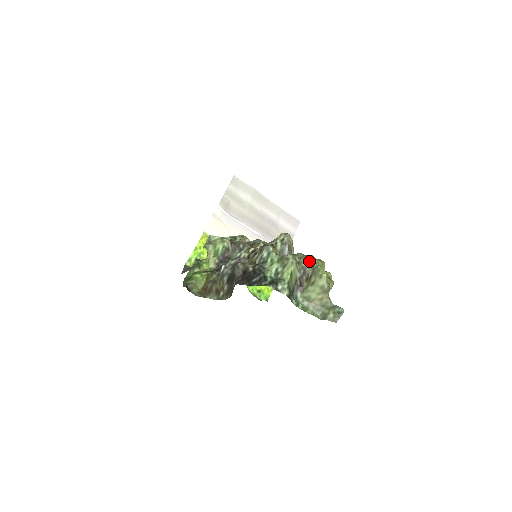
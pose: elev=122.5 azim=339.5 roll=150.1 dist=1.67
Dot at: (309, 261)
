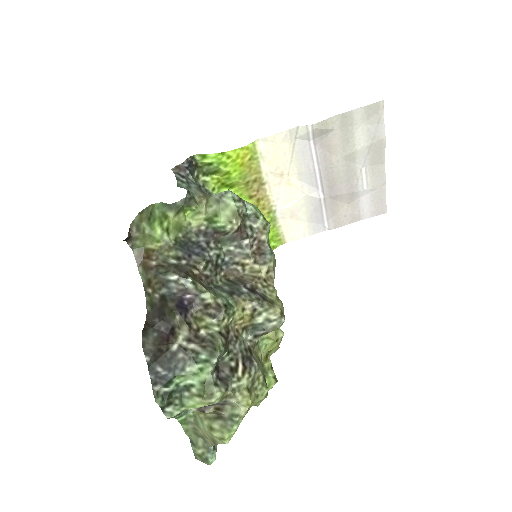
Dot at: (238, 406)
